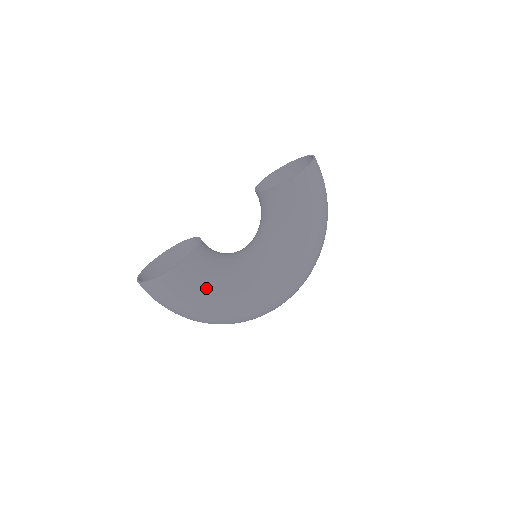
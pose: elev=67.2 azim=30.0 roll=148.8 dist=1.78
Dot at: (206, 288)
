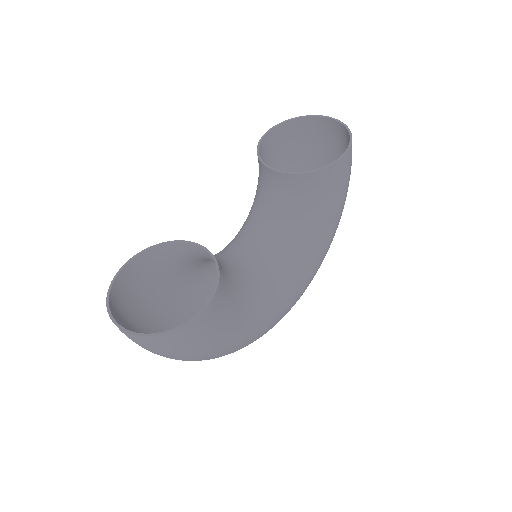
Dot at: (226, 332)
